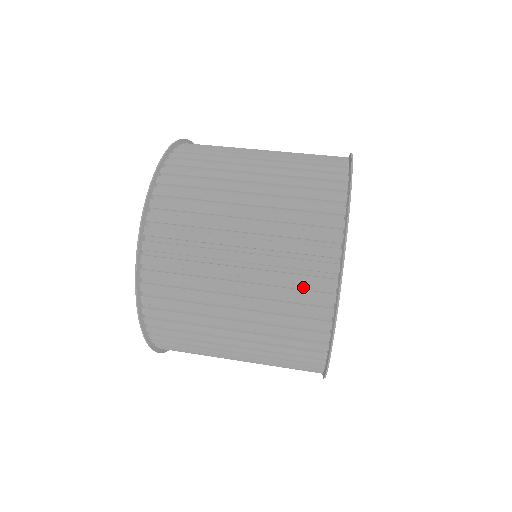
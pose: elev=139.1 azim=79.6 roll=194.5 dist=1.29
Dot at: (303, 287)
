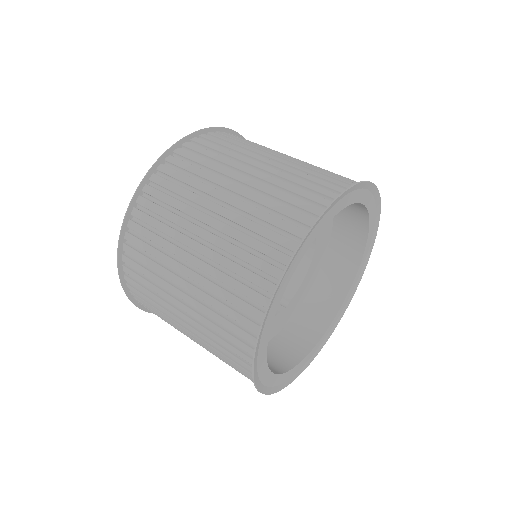
Dot at: occluded
